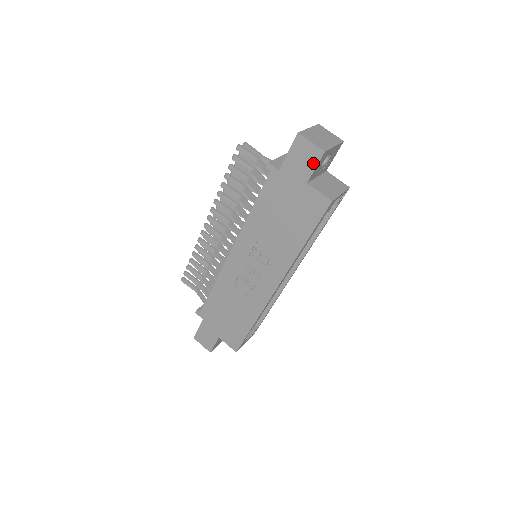
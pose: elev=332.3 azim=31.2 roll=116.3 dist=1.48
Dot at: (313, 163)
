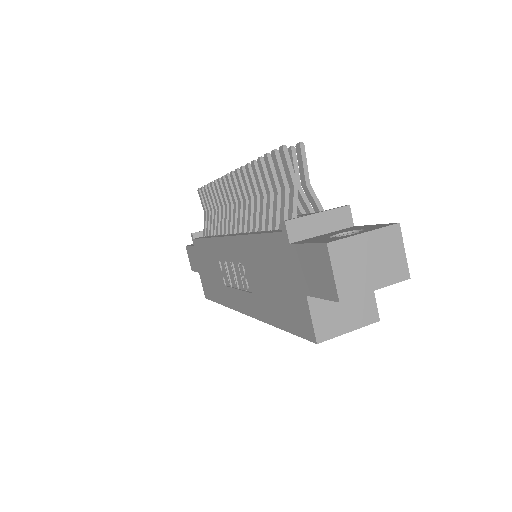
Dot at: (322, 291)
